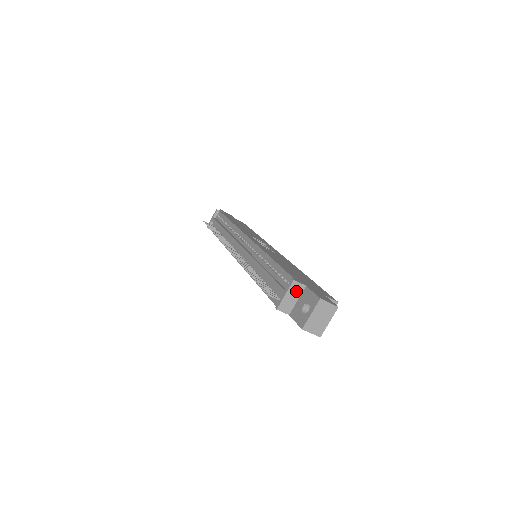
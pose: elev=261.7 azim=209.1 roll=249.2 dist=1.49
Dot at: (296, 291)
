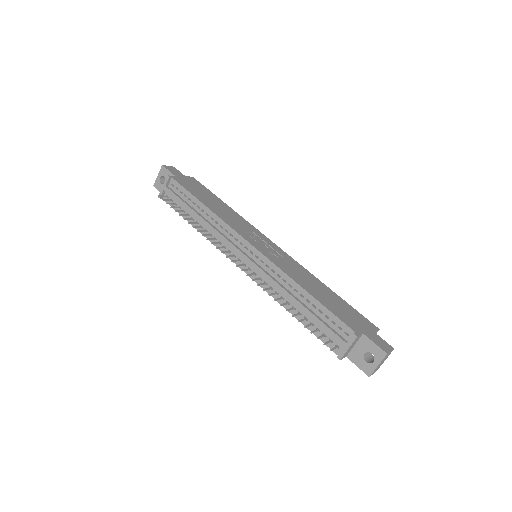
Dot at: (356, 341)
